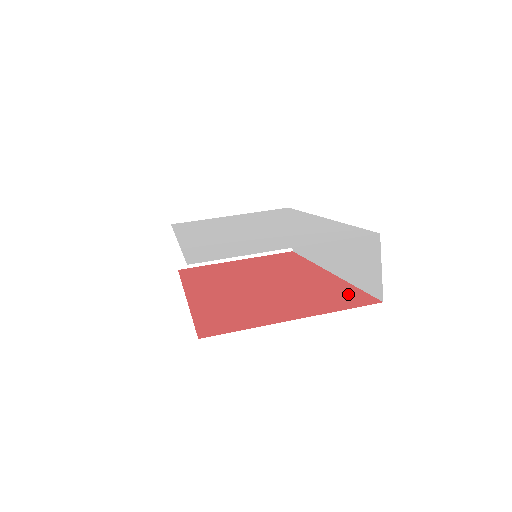
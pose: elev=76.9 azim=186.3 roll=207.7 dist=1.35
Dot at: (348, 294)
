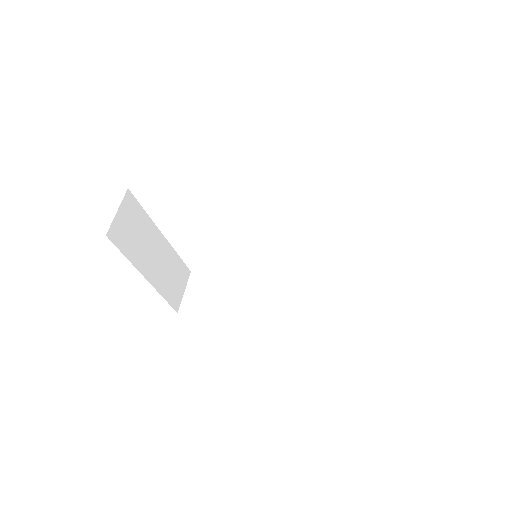
Dot at: occluded
